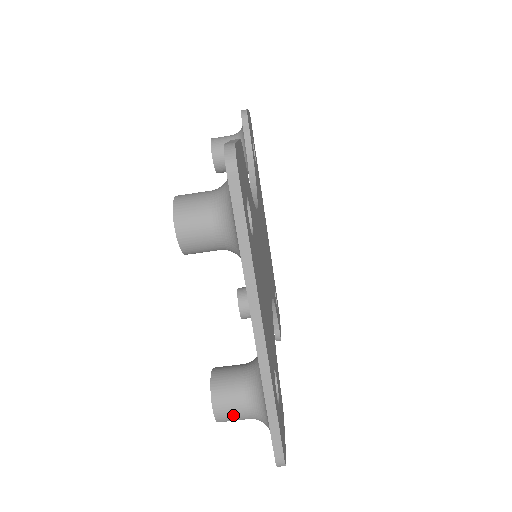
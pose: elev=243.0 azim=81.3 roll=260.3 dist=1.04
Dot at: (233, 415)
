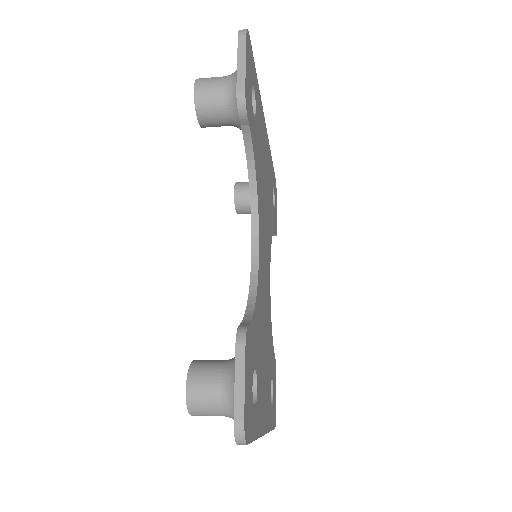
Dot at: occluded
